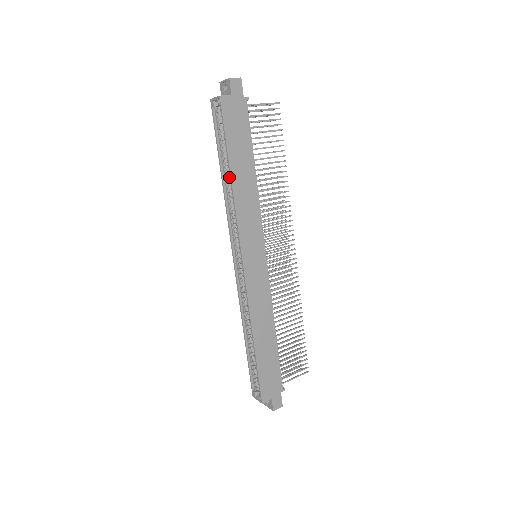
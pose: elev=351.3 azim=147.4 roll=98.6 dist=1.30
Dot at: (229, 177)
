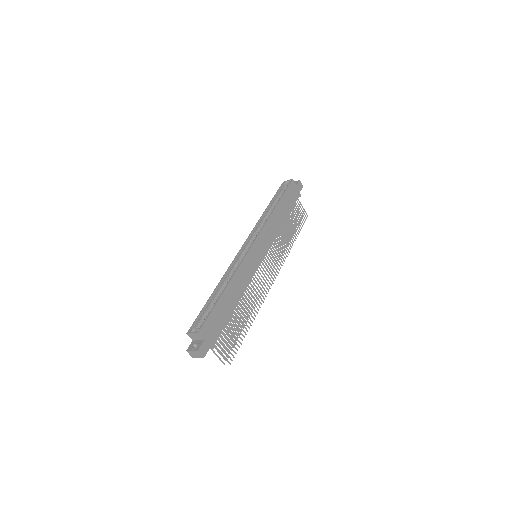
Dot at: (271, 210)
